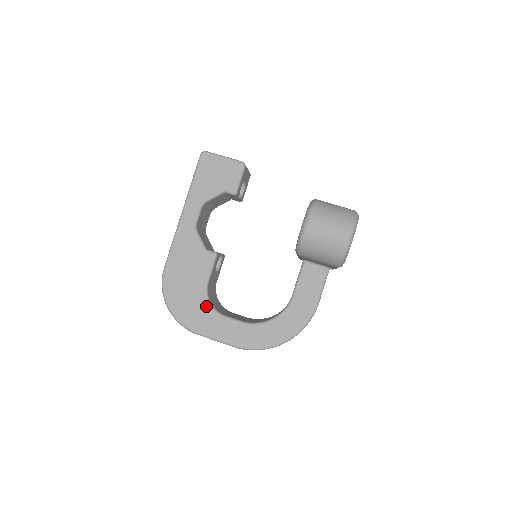
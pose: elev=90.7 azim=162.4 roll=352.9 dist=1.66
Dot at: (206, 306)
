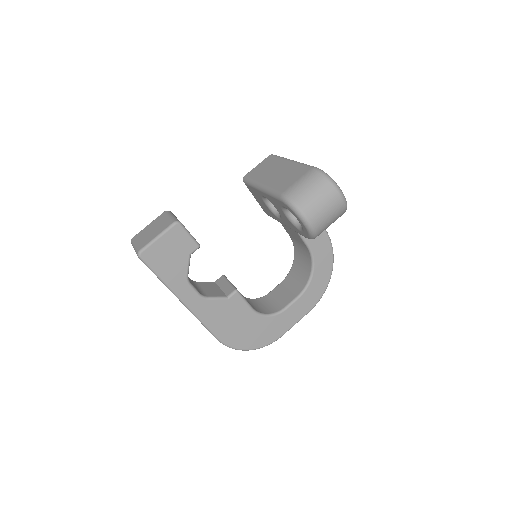
Dot at: (269, 320)
